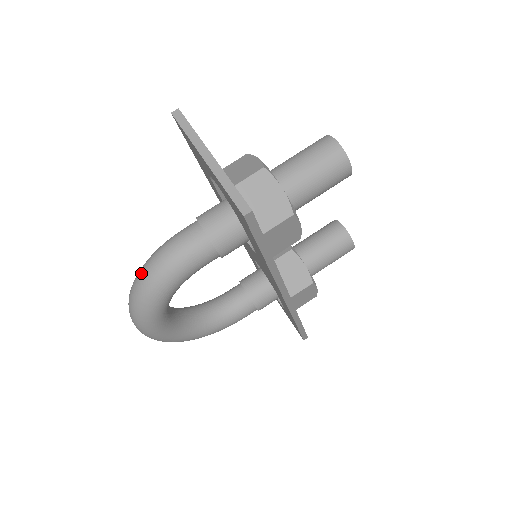
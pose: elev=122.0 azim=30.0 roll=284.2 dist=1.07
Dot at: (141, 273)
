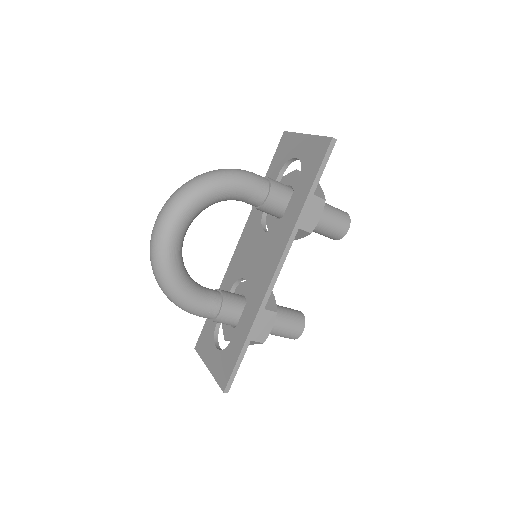
Dot at: (214, 170)
